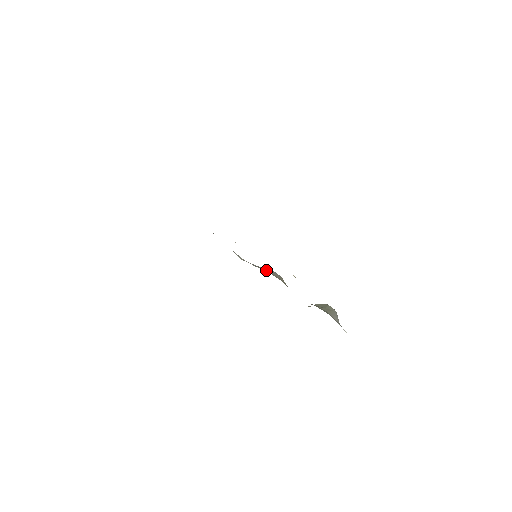
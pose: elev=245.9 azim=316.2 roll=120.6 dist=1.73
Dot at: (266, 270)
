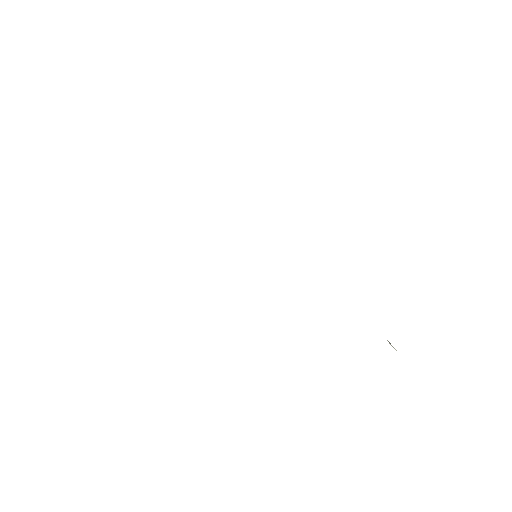
Dot at: occluded
